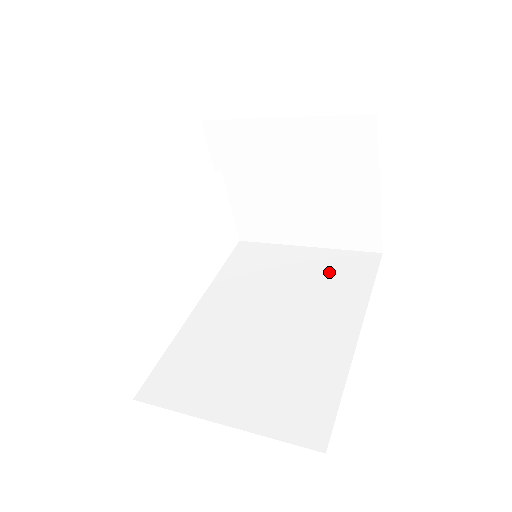
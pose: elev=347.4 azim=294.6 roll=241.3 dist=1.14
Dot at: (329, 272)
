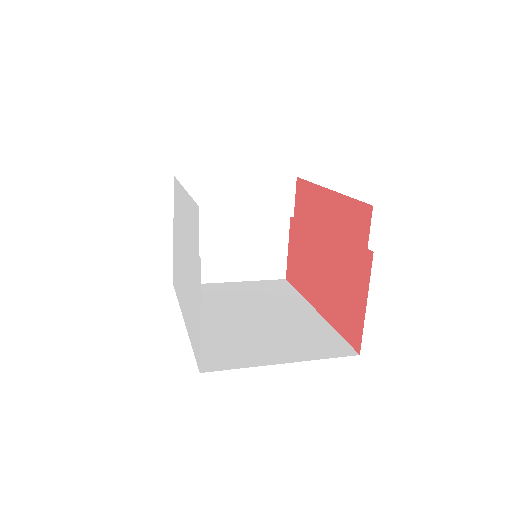
Dot at: (264, 290)
